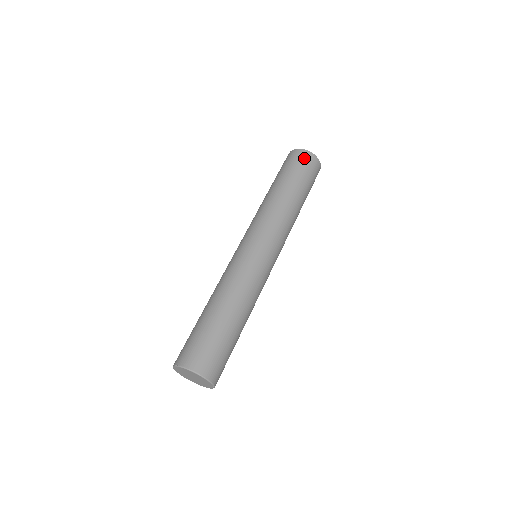
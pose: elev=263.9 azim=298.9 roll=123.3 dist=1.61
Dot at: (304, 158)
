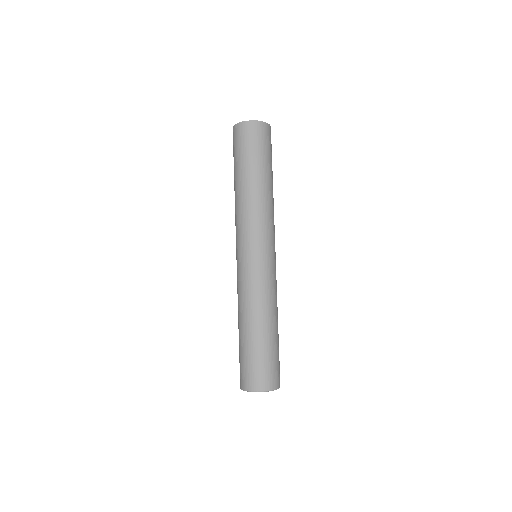
Dot at: (249, 132)
